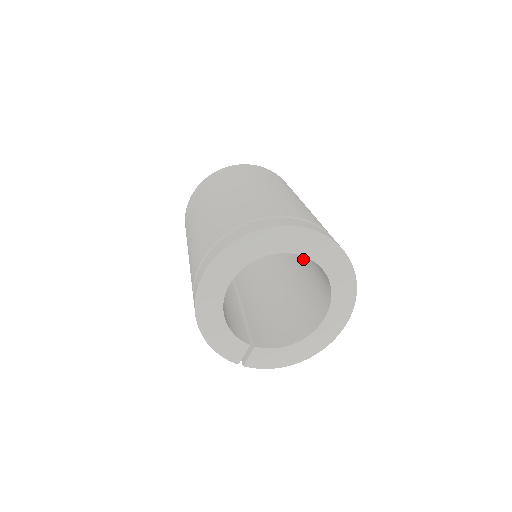
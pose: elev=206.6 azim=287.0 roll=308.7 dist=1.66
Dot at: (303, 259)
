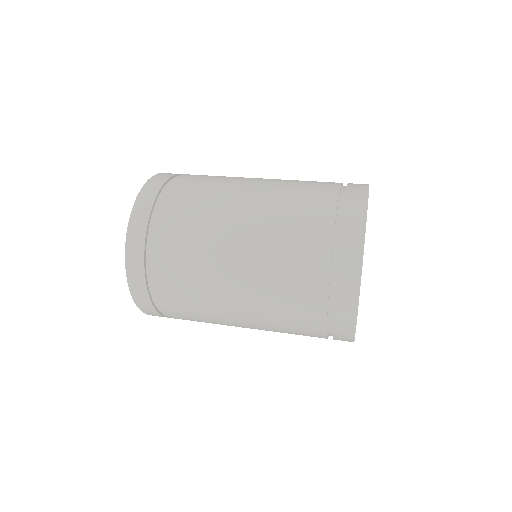
Dot at: occluded
